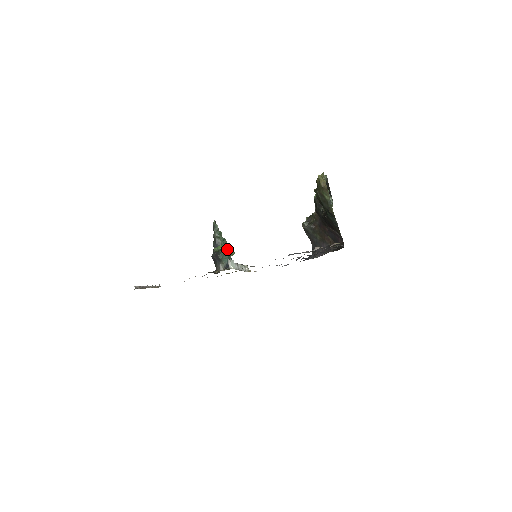
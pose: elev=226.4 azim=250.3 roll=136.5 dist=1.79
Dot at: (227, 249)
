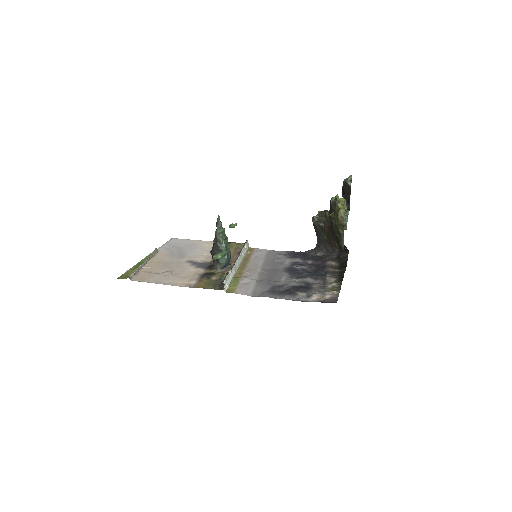
Dot at: (227, 248)
